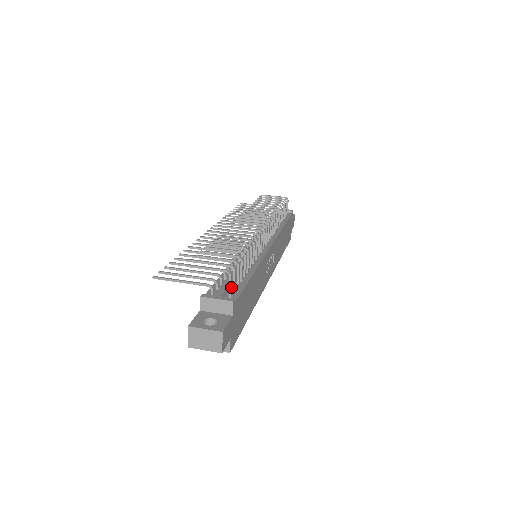
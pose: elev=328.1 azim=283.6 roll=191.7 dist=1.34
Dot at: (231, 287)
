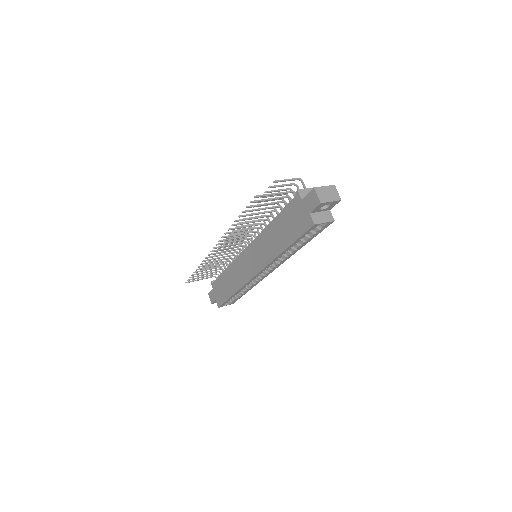
Dot at: occluded
